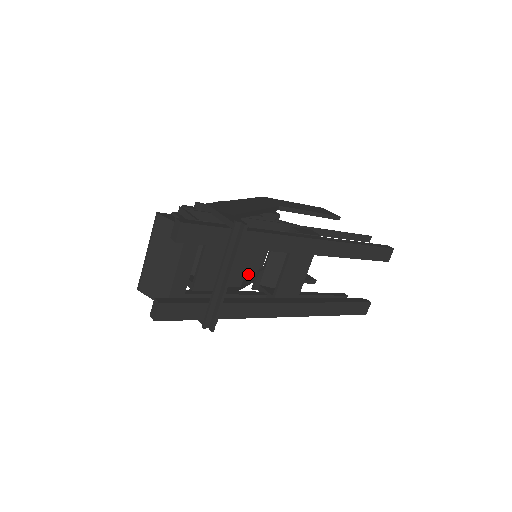
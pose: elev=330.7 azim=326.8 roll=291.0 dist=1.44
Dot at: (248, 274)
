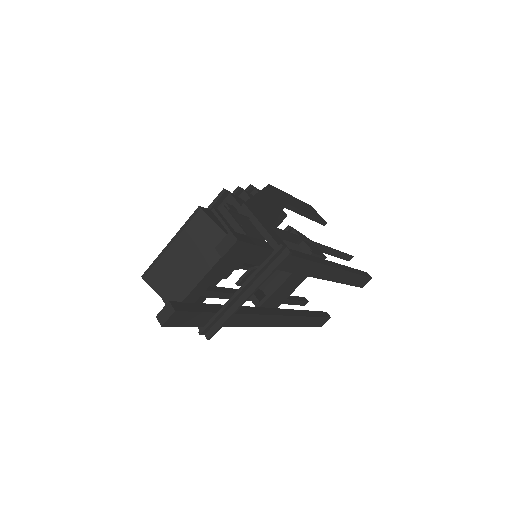
Dot at: occluded
